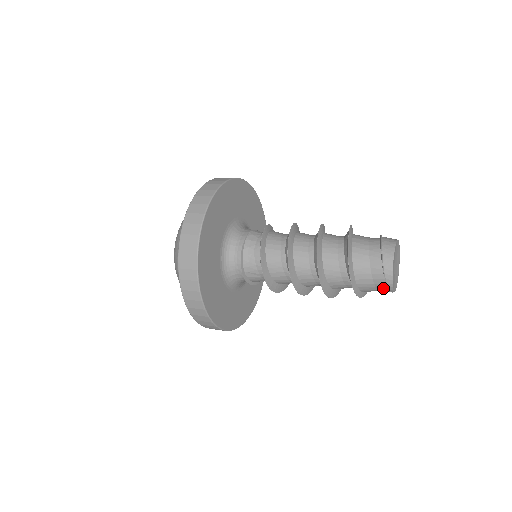
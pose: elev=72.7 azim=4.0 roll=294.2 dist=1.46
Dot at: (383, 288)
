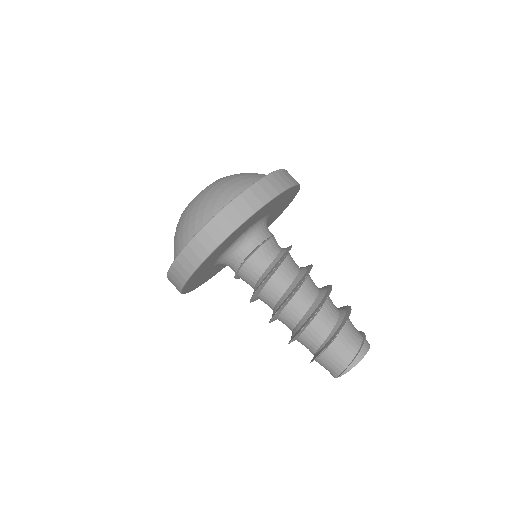
Dot at: (344, 363)
